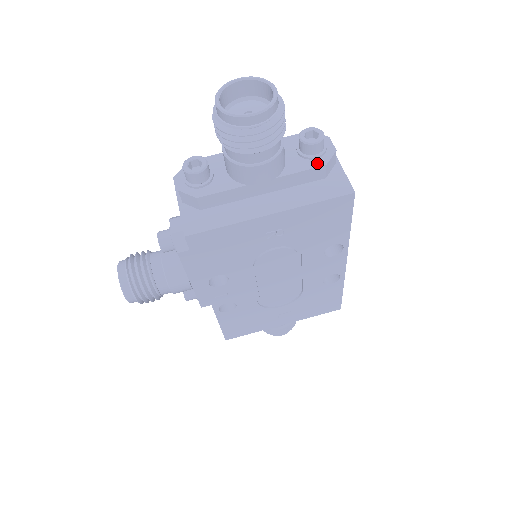
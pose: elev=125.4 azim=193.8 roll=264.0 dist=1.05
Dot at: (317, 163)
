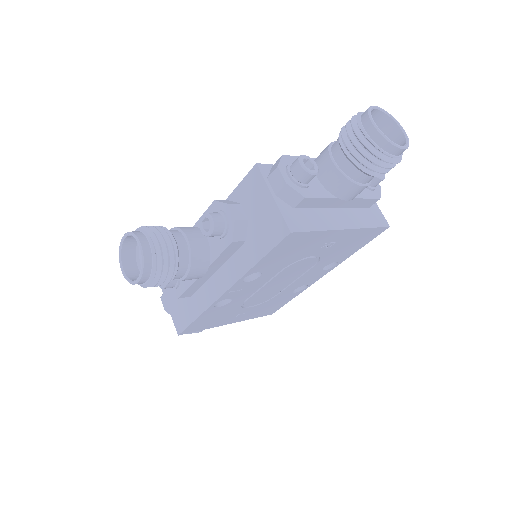
Dot at: (375, 195)
